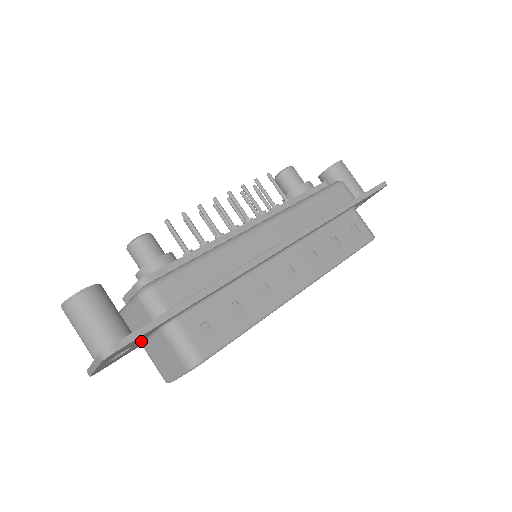
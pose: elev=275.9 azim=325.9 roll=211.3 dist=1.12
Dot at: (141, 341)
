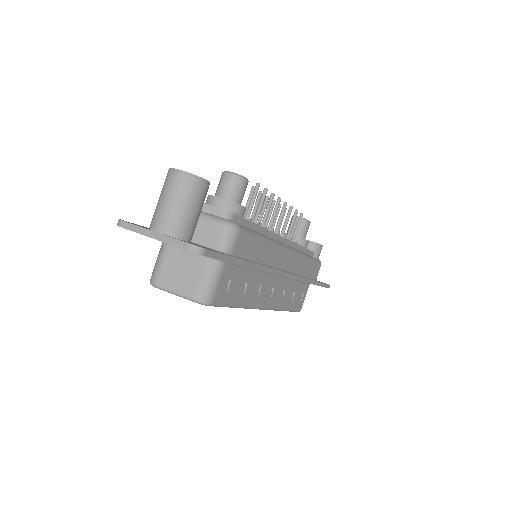
Dot at: occluded
